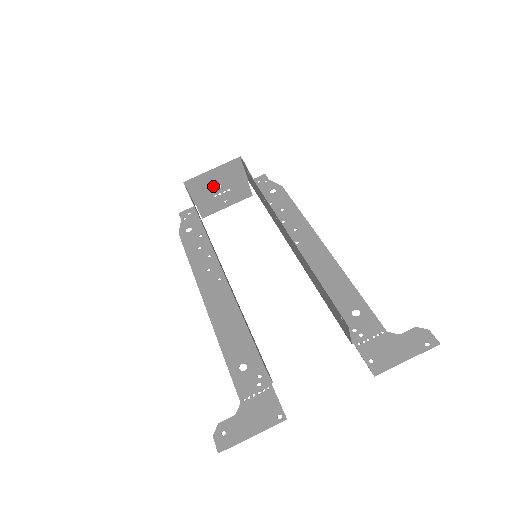
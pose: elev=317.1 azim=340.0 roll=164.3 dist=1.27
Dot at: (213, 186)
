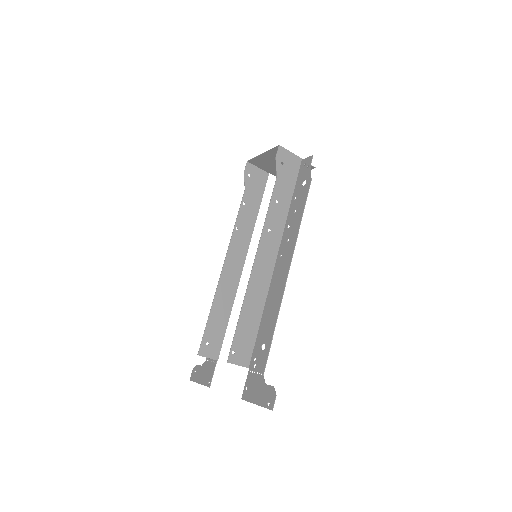
Dot at: (273, 163)
